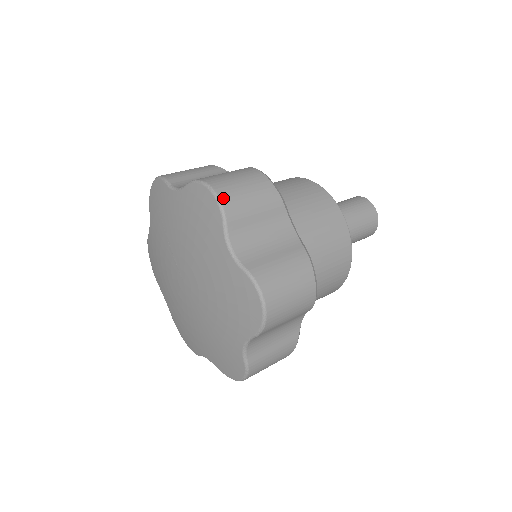
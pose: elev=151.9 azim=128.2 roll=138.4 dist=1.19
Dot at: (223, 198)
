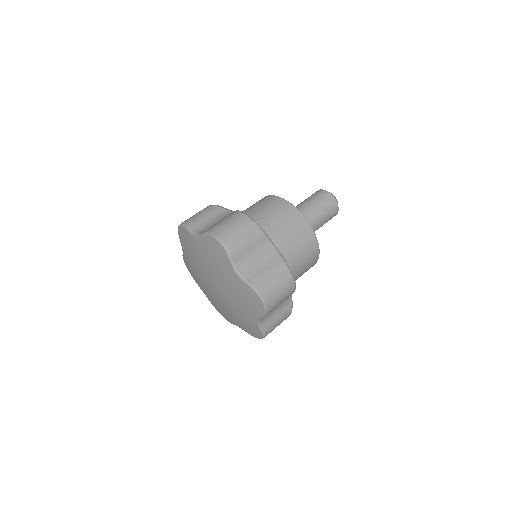
Dot at: (226, 244)
